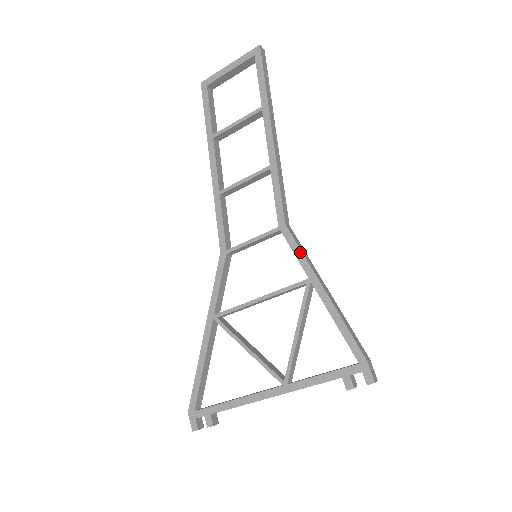
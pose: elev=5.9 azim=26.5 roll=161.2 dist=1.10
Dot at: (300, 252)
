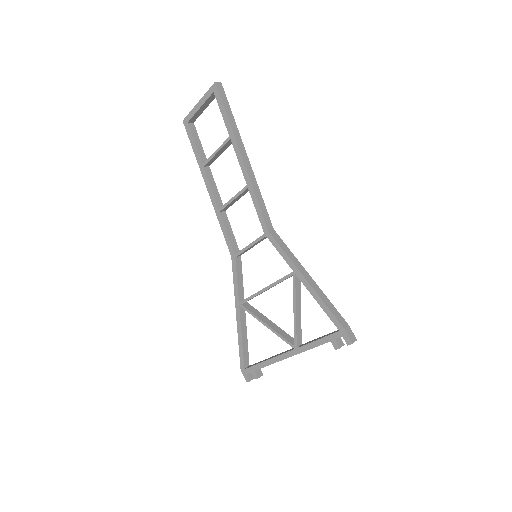
Dot at: (283, 252)
